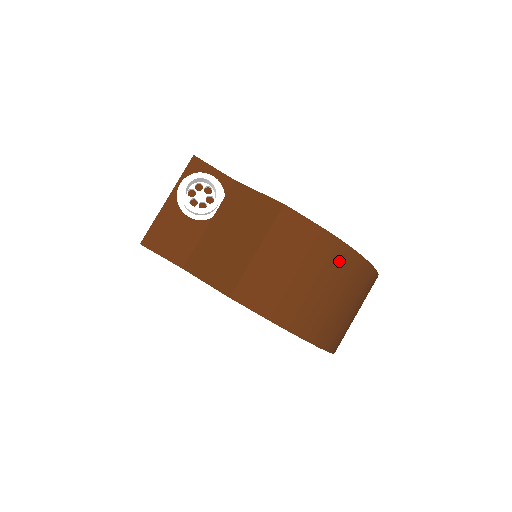
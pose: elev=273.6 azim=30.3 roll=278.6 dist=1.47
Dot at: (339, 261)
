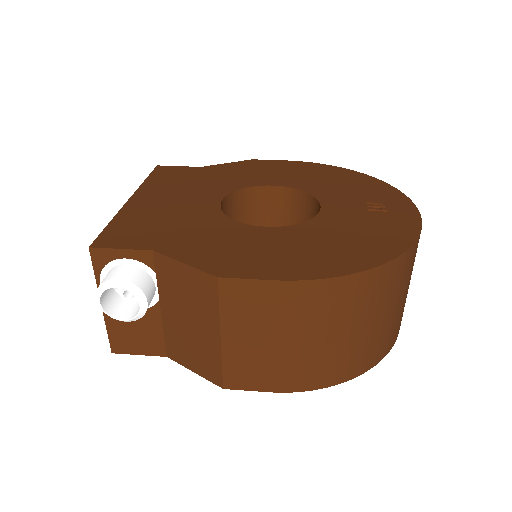
Dot at: (333, 300)
